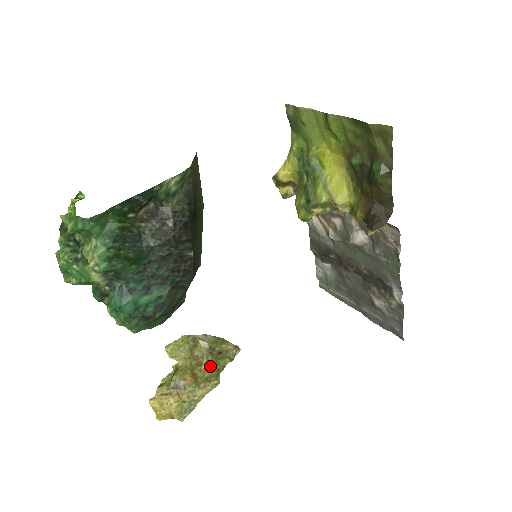
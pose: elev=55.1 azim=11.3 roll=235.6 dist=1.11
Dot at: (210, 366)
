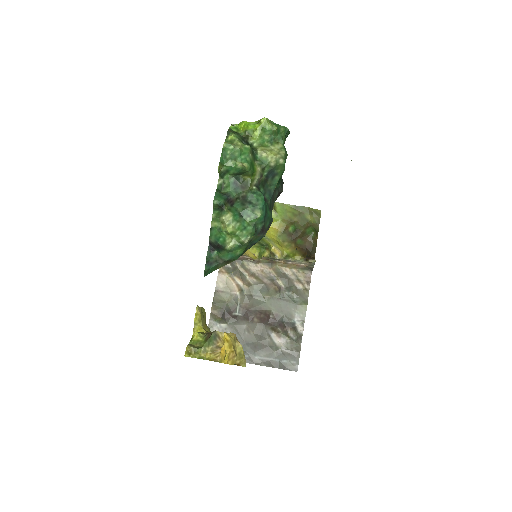
Dot at: occluded
